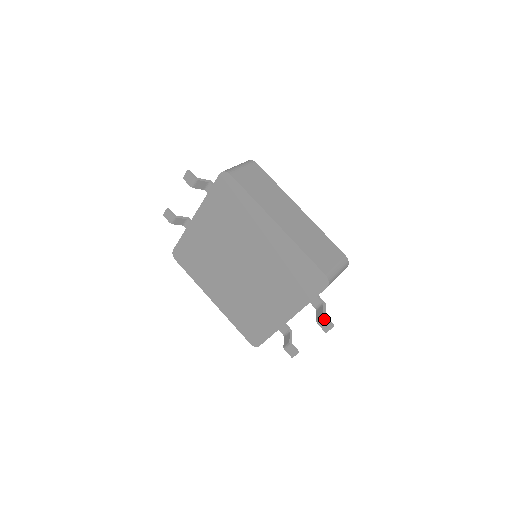
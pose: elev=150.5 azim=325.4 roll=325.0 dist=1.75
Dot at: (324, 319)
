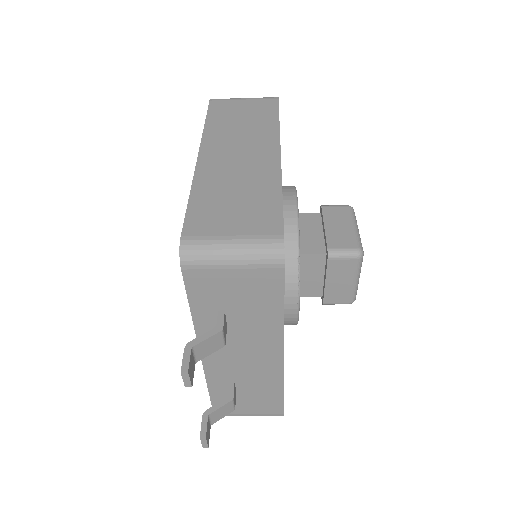
Dot at: (185, 350)
